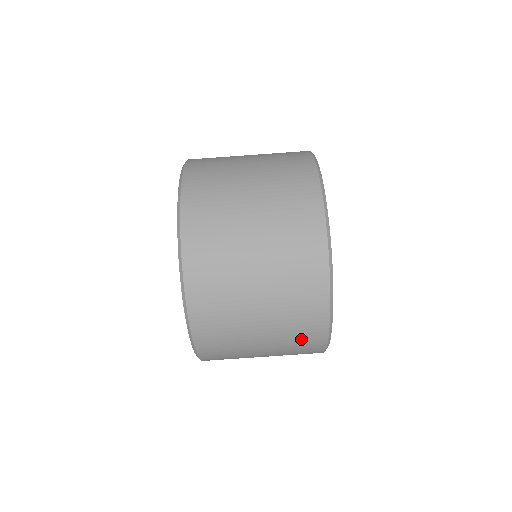
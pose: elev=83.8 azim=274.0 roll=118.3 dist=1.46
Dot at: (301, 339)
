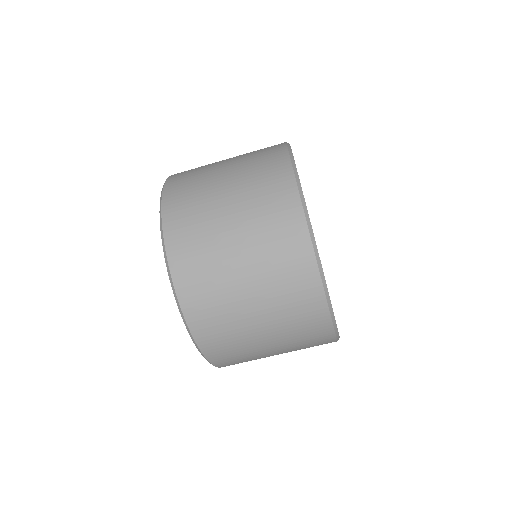
Dot at: (307, 333)
